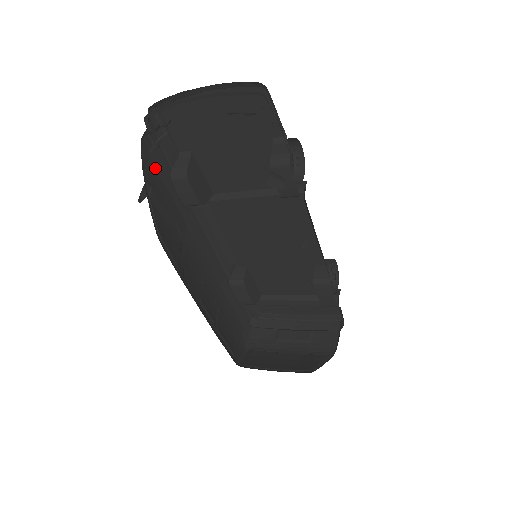
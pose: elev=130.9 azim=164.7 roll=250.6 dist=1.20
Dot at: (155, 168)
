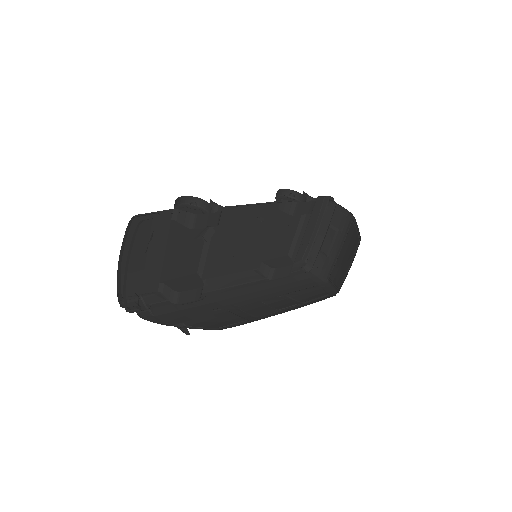
Dot at: (166, 315)
